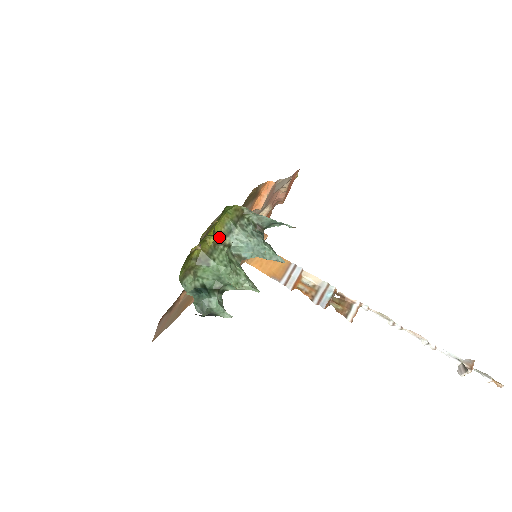
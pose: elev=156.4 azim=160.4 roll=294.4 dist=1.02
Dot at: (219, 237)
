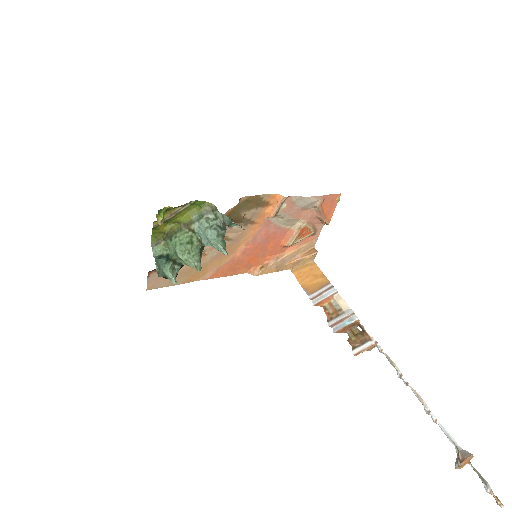
Dot at: (187, 222)
